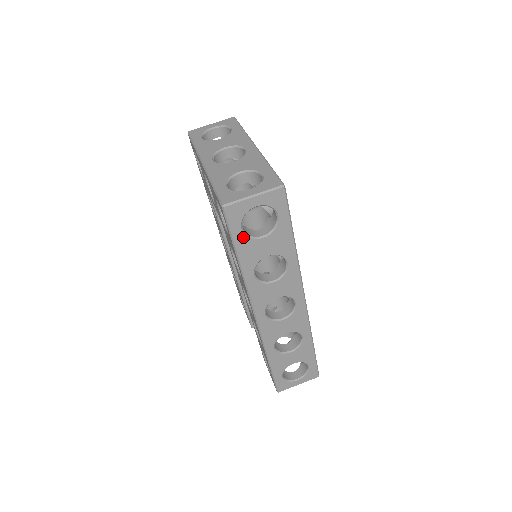
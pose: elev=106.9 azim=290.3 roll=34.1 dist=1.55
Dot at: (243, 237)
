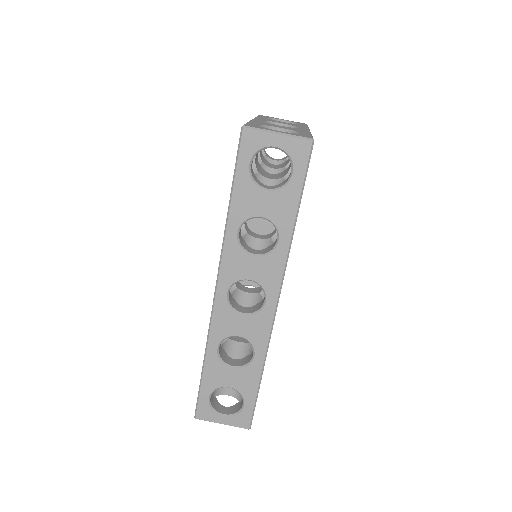
Dot at: (247, 176)
